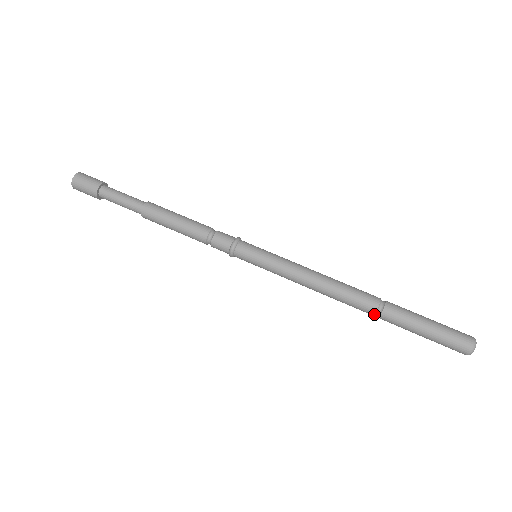
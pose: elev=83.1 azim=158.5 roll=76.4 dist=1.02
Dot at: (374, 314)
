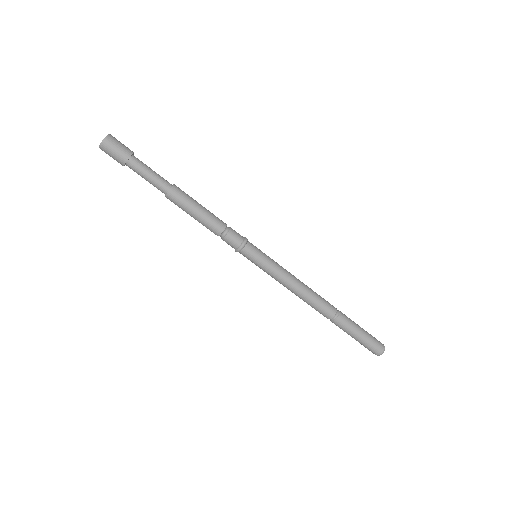
Dot at: occluded
